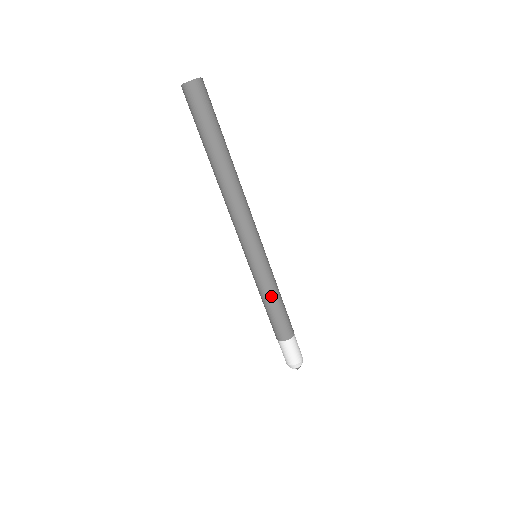
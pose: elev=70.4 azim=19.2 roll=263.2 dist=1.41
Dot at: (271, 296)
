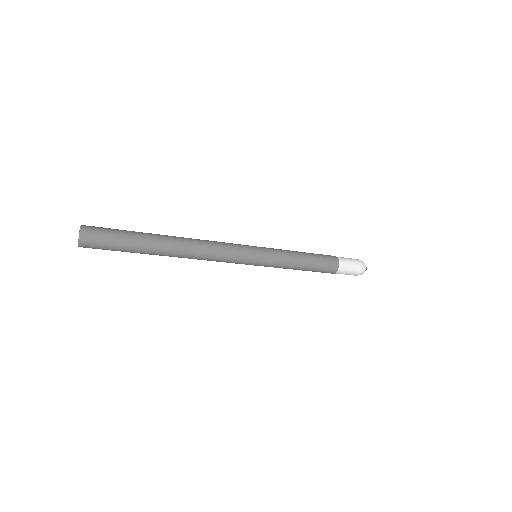
Dot at: occluded
